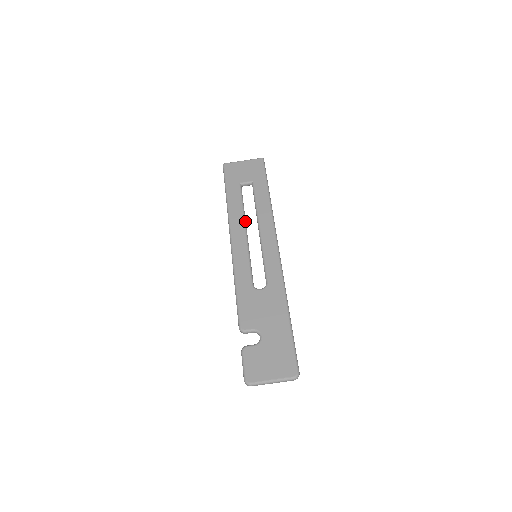
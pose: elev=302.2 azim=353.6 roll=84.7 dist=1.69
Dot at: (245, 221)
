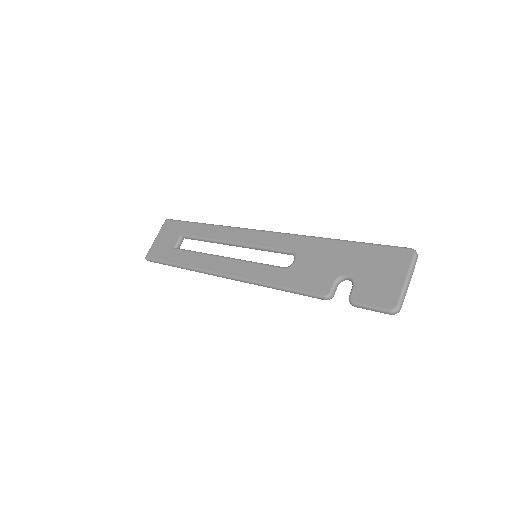
Dot at: (214, 255)
